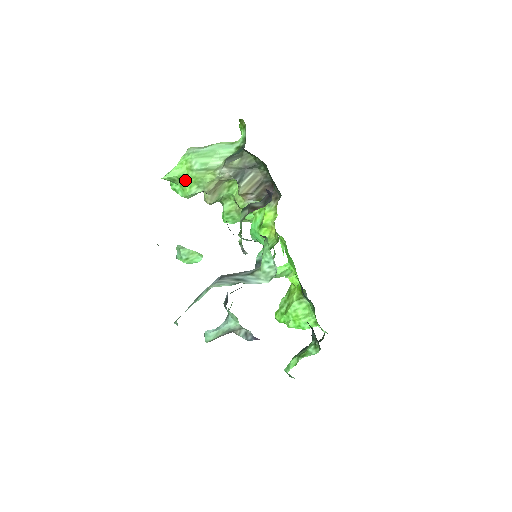
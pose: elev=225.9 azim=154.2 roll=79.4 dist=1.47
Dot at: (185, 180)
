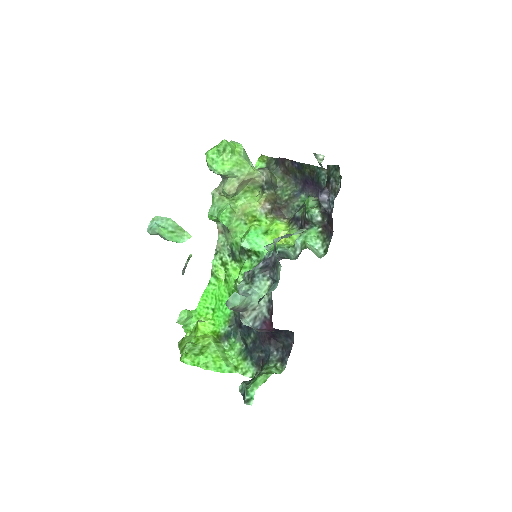
Dot at: (232, 157)
